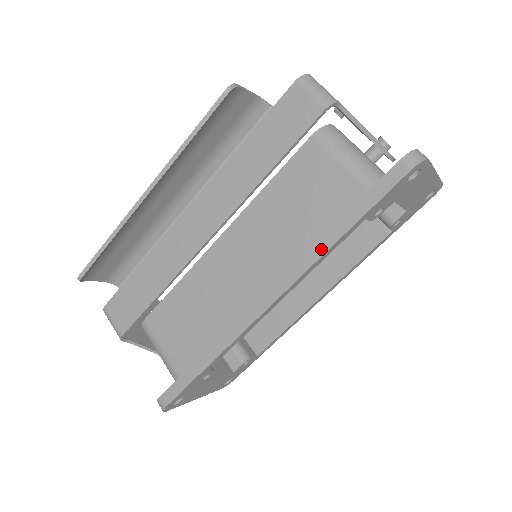
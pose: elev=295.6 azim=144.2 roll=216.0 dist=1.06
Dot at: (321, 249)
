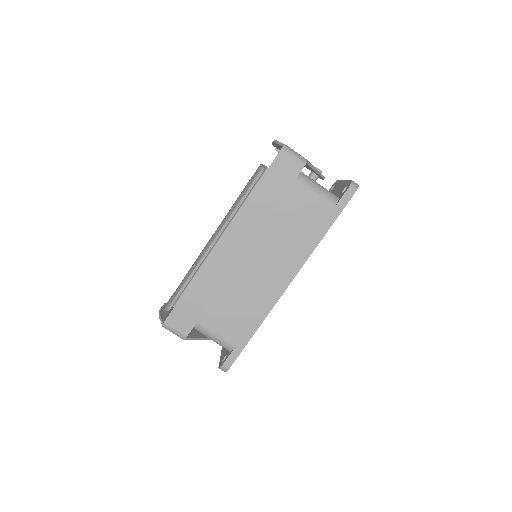
Dot at: (313, 246)
